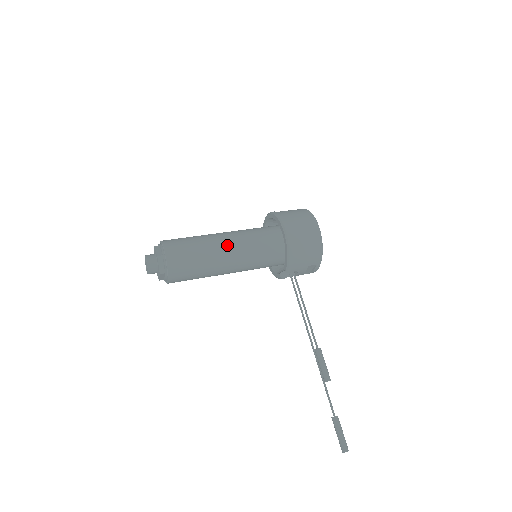
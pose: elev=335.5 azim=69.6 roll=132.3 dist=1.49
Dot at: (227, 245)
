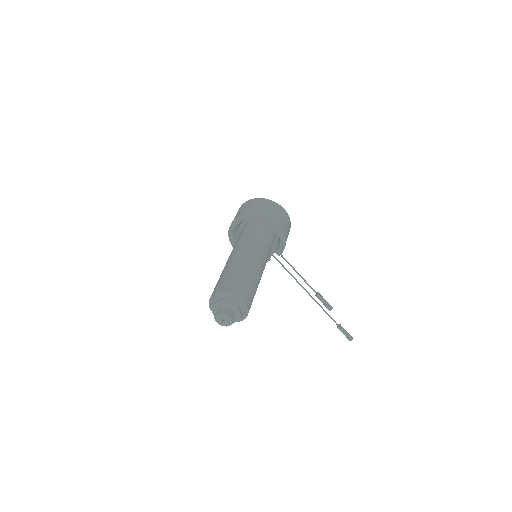
Dot at: (258, 263)
